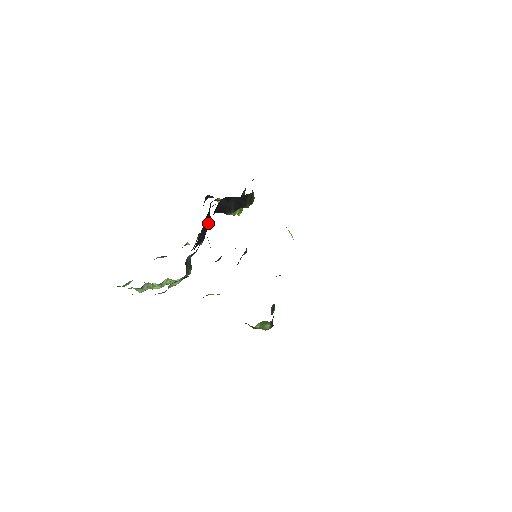
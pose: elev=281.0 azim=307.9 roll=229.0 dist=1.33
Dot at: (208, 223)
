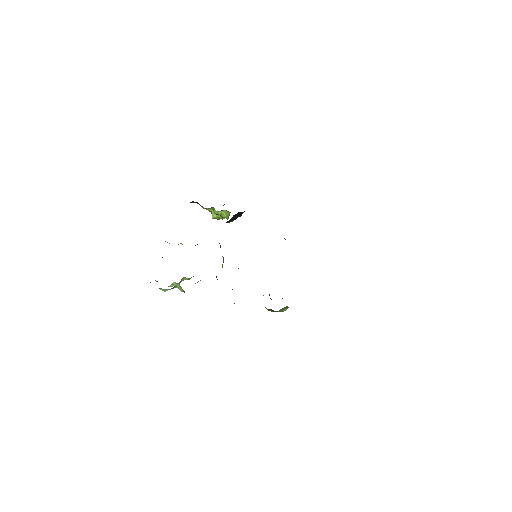
Dot at: occluded
